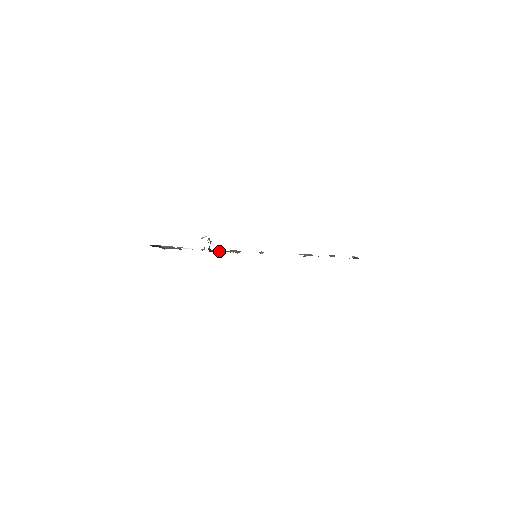
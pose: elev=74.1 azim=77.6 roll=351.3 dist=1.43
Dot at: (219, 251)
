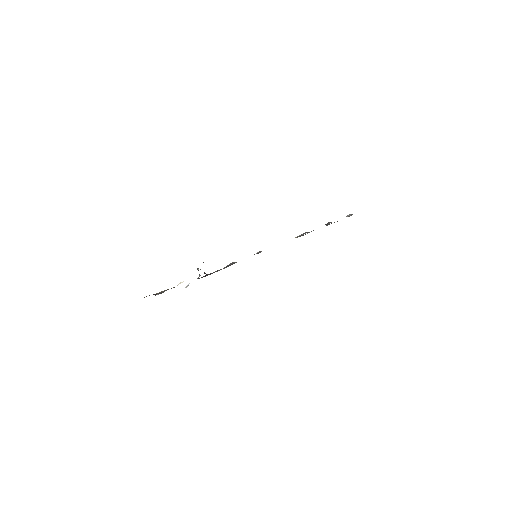
Dot at: (216, 271)
